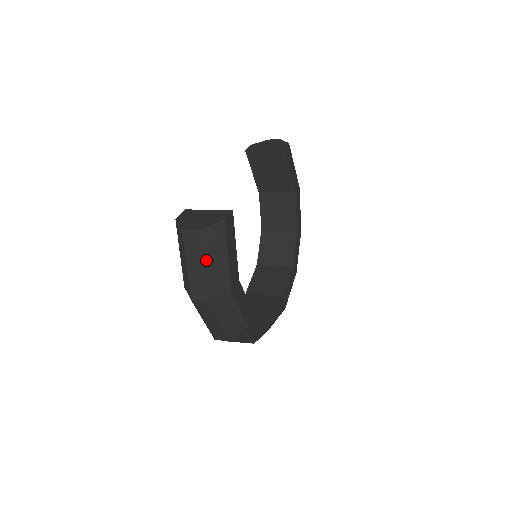
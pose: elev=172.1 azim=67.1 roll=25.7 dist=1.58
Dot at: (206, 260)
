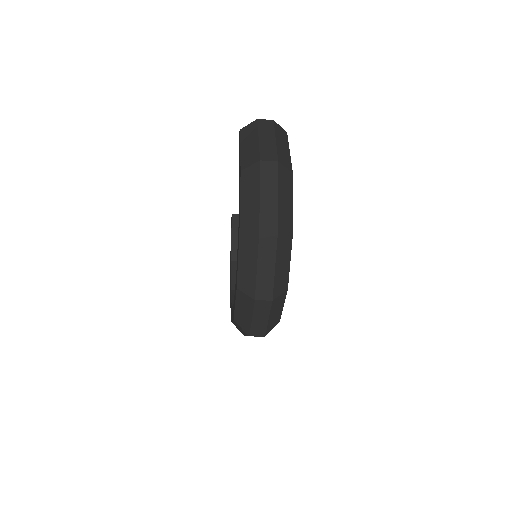
Dot at: (277, 139)
